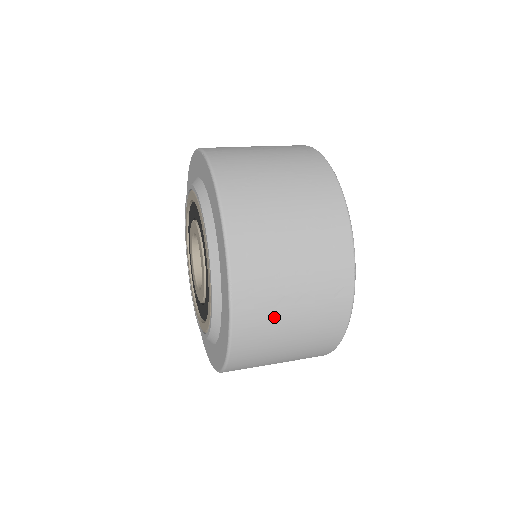
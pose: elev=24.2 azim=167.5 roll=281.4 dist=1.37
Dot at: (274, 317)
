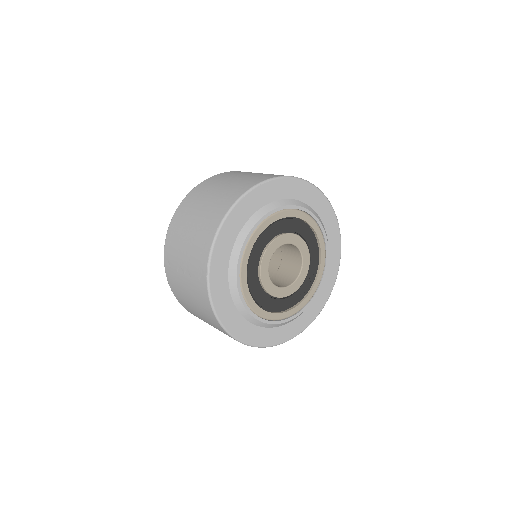
Dot at: (178, 278)
